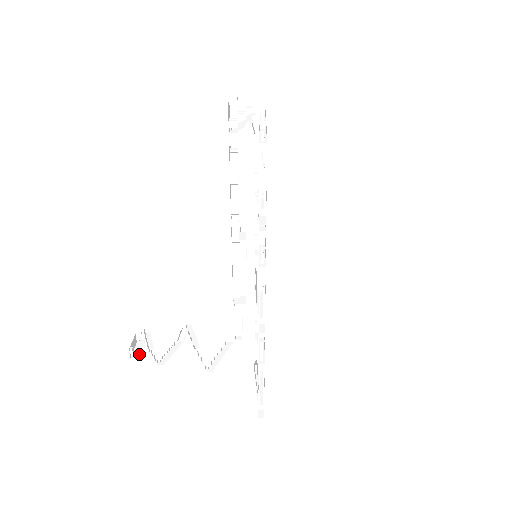
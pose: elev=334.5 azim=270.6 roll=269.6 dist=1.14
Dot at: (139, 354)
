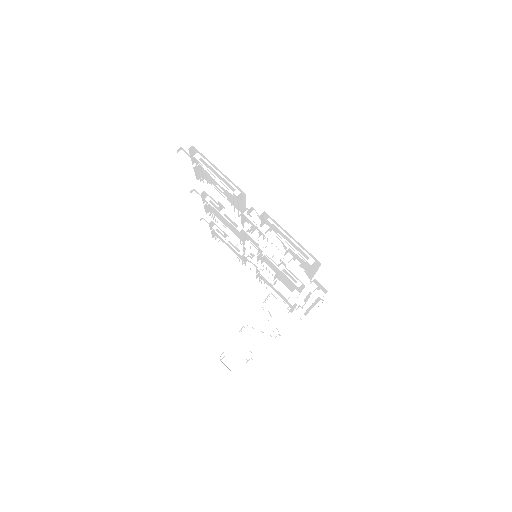
Dot at: (235, 367)
